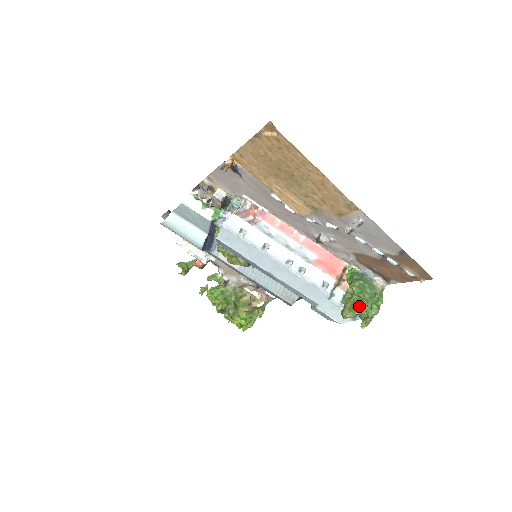
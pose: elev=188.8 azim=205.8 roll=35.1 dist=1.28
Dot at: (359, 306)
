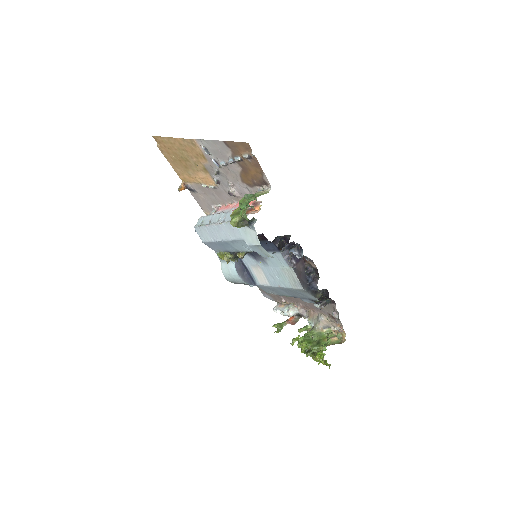
Dot at: occluded
